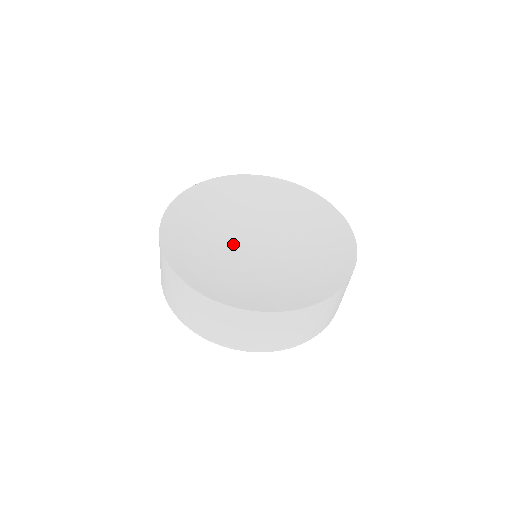
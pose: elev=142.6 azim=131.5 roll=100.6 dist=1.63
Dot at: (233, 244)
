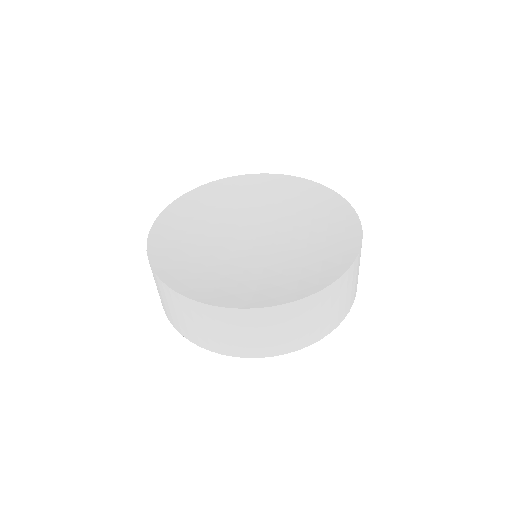
Dot at: (235, 230)
